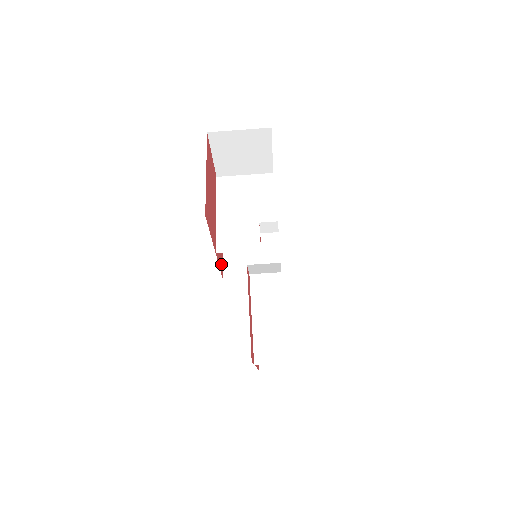
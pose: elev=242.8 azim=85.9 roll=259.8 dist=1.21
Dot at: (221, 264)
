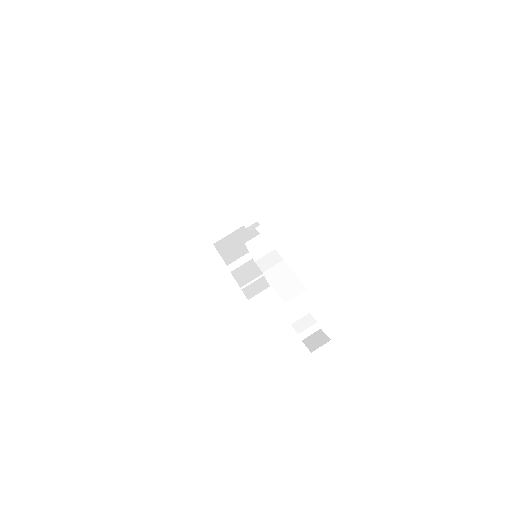
Dot at: occluded
